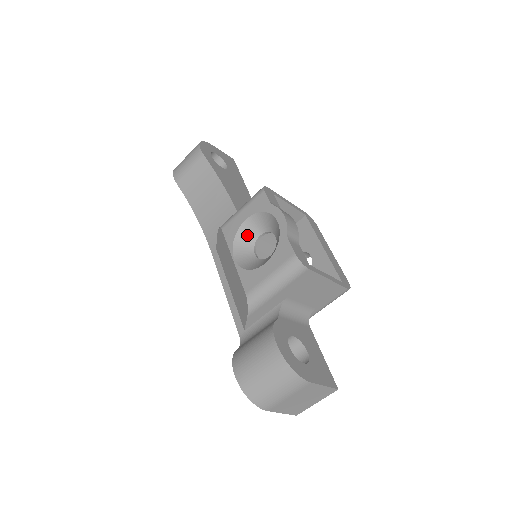
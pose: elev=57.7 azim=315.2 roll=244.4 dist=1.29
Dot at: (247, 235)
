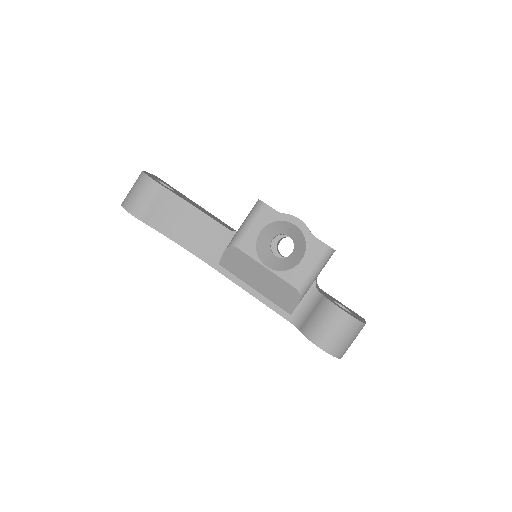
Dot at: (263, 244)
